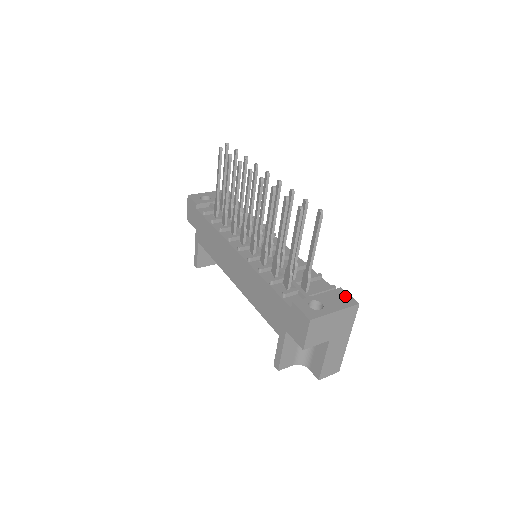
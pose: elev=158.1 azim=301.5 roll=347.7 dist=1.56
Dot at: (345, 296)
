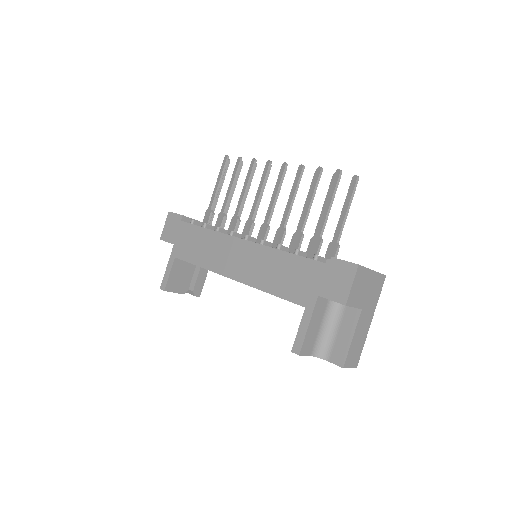
Dot at: occluded
